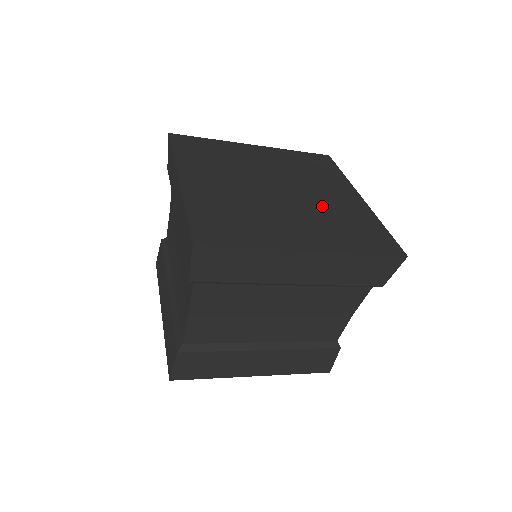
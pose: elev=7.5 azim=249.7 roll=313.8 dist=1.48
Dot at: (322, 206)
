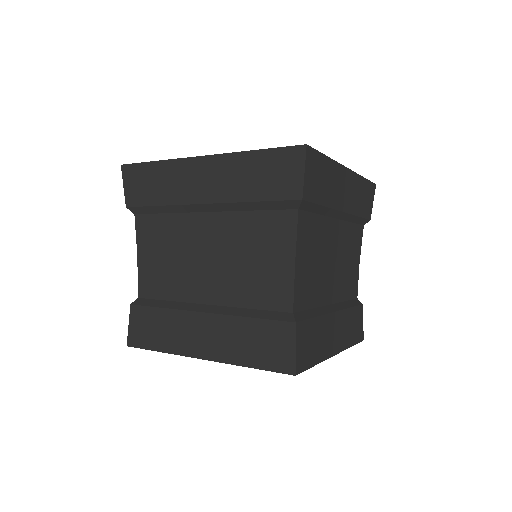
Dot at: occluded
